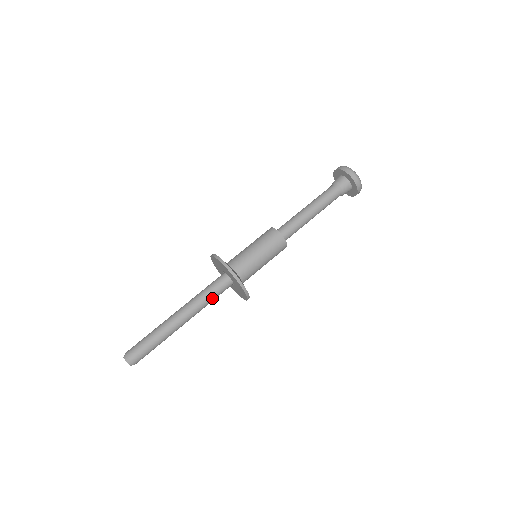
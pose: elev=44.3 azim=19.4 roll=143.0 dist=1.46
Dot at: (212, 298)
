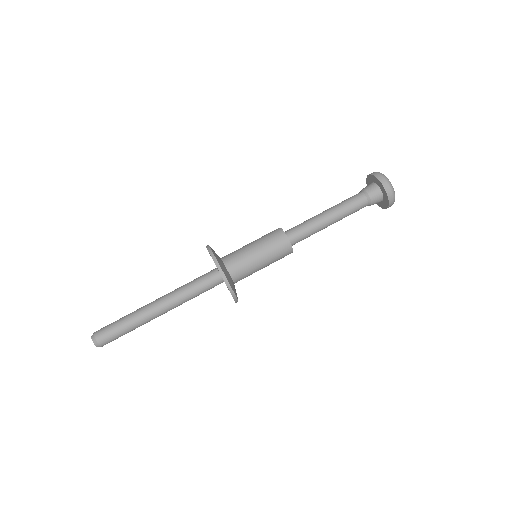
Dot at: (198, 295)
